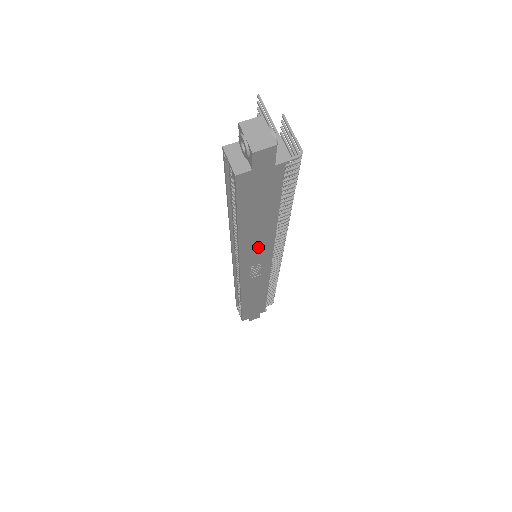
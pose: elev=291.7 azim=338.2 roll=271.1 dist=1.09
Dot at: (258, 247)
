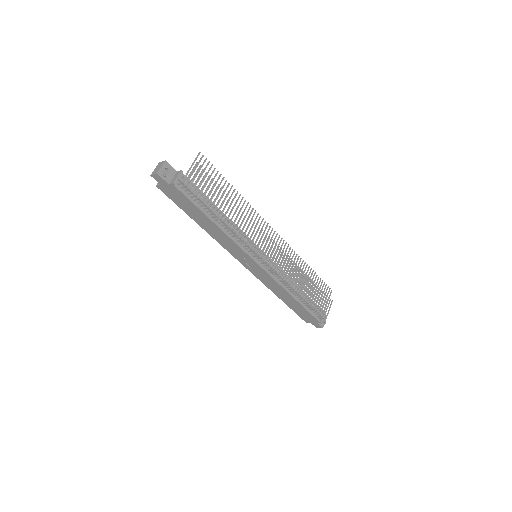
Dot at: (226, 241)
